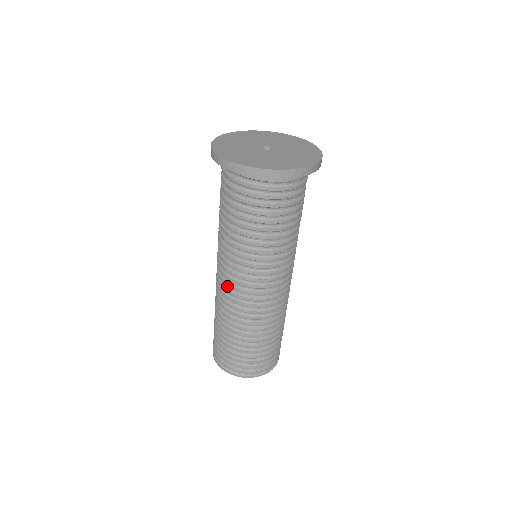
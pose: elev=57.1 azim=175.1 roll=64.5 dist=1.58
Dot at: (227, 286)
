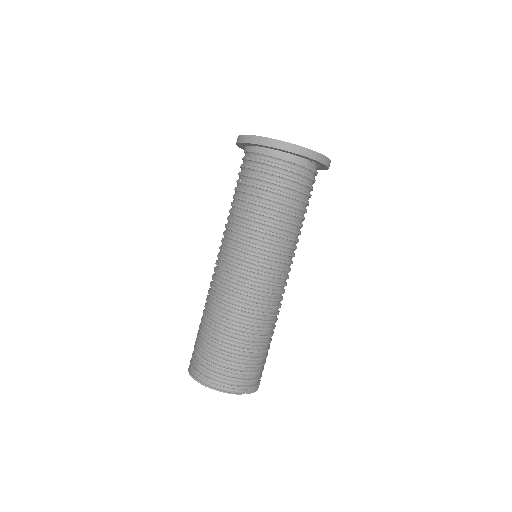
Dot at: (217, 268)
